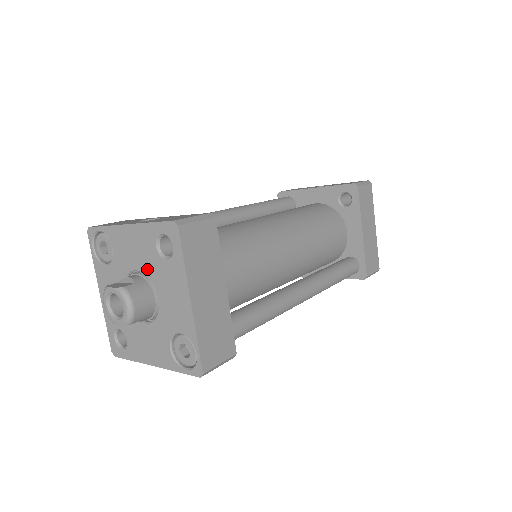
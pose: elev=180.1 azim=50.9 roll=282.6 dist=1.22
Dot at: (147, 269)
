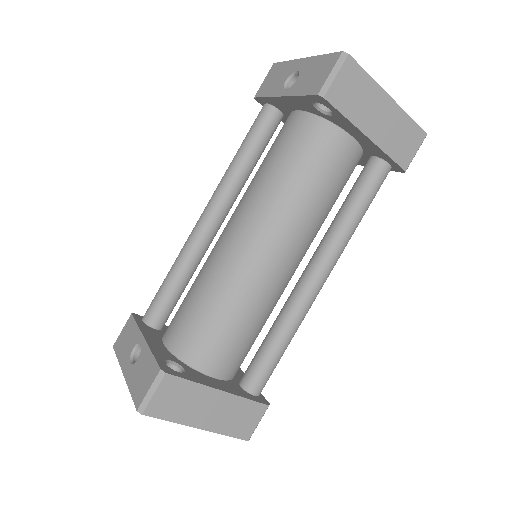
Dot at: occluded
